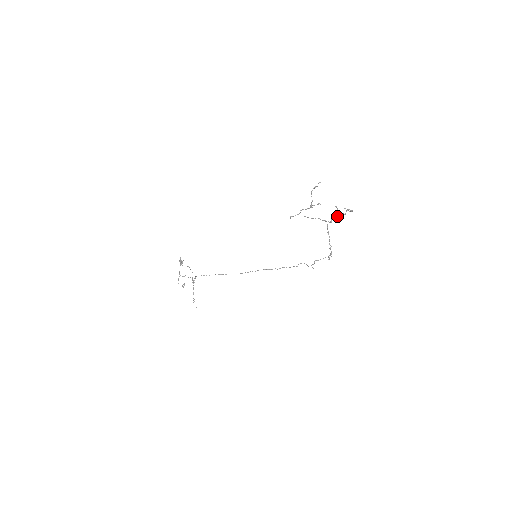
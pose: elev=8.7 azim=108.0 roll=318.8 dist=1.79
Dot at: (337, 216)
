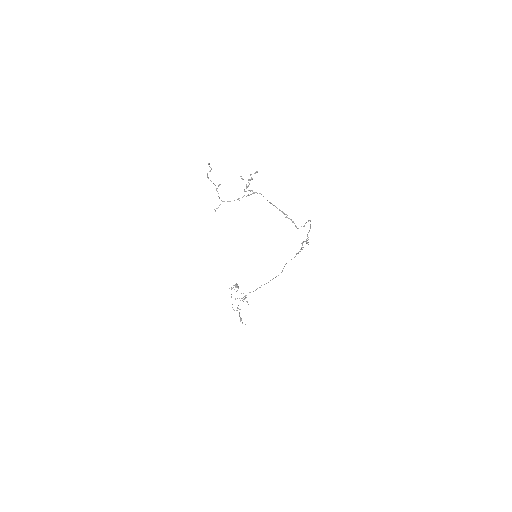
Dot at: (246, 186)
